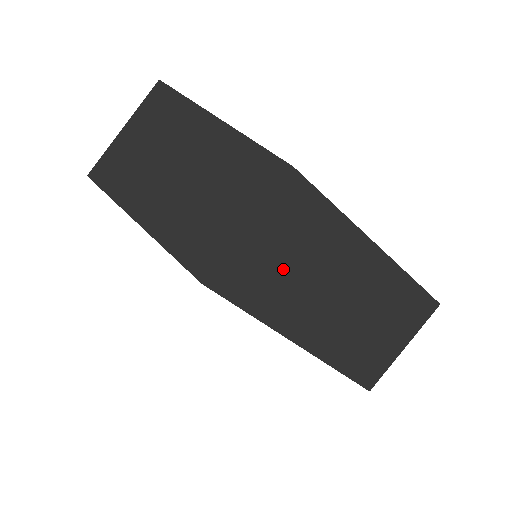
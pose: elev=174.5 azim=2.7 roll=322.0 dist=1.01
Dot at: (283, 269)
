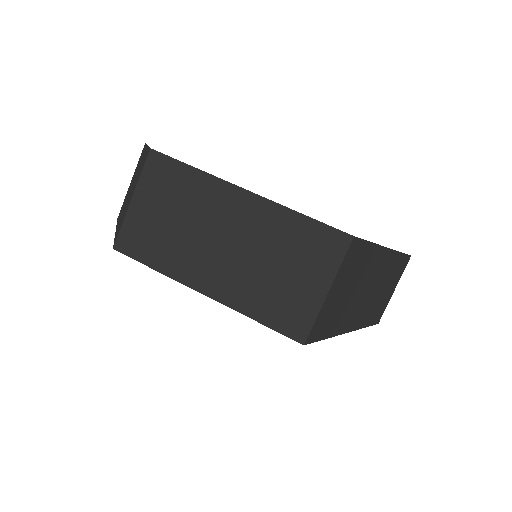
Dot at: (168, 227)
